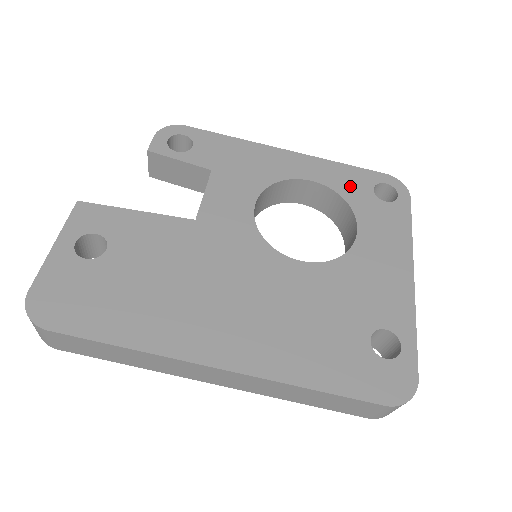
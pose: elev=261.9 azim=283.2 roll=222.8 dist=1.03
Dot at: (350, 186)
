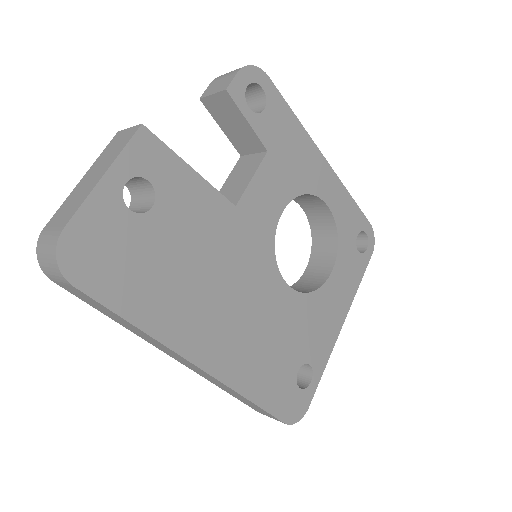
Dot at: (347, 225)
